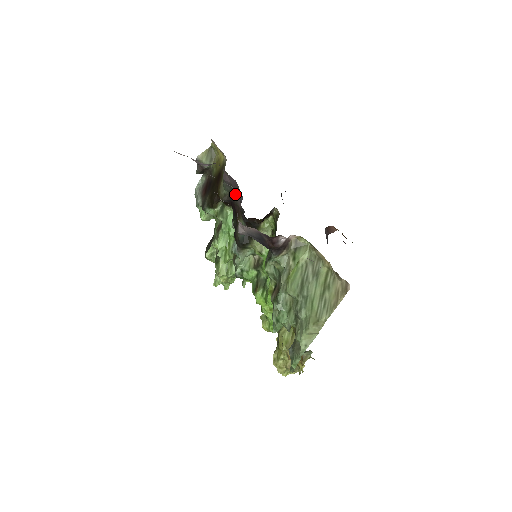
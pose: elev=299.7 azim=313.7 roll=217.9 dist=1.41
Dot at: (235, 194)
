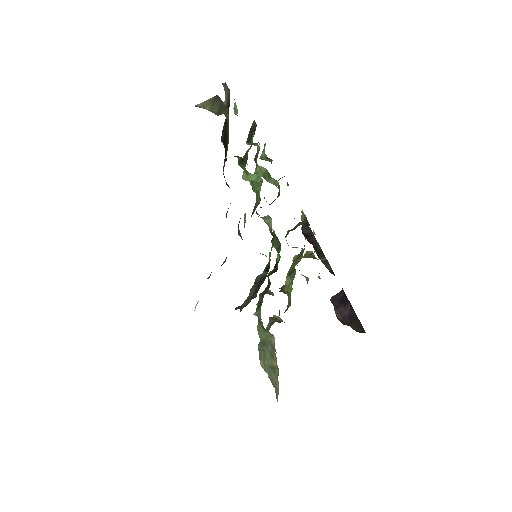
Dot at: occluded
